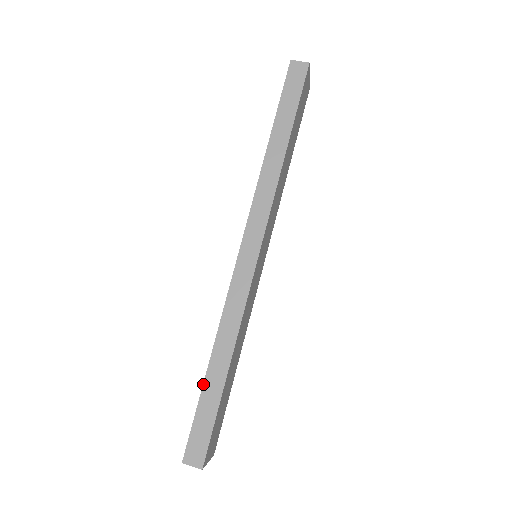
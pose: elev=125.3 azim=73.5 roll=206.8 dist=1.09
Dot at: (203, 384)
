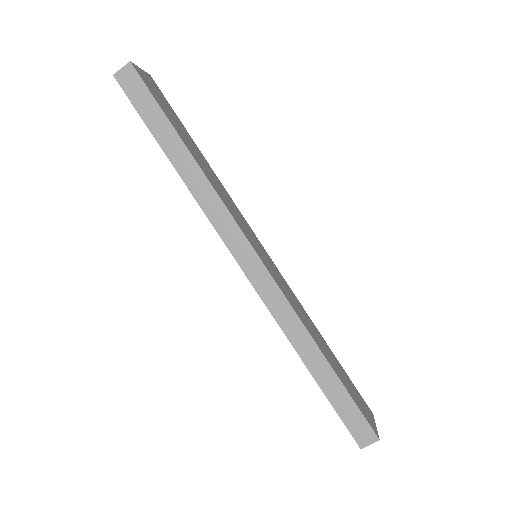
Dot at: (319, 386)
